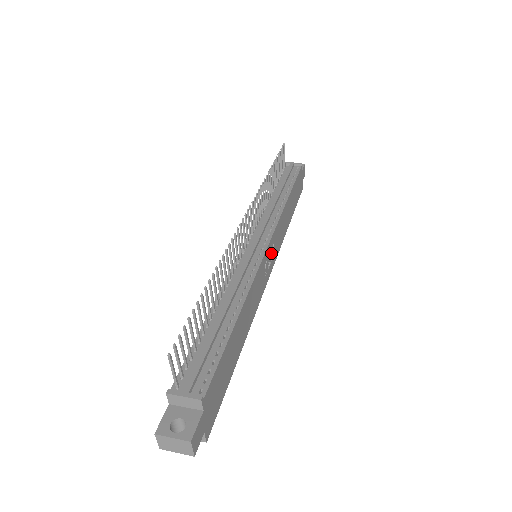
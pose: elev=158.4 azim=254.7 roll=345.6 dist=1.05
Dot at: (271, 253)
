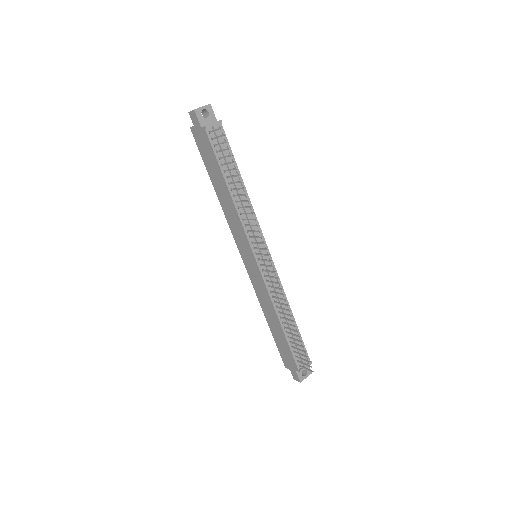
Dot at: occluded
